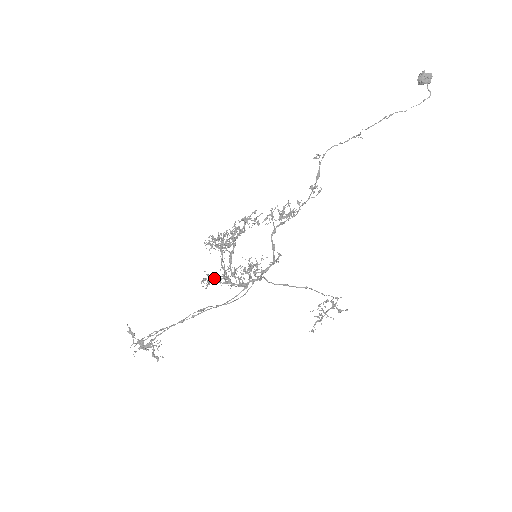
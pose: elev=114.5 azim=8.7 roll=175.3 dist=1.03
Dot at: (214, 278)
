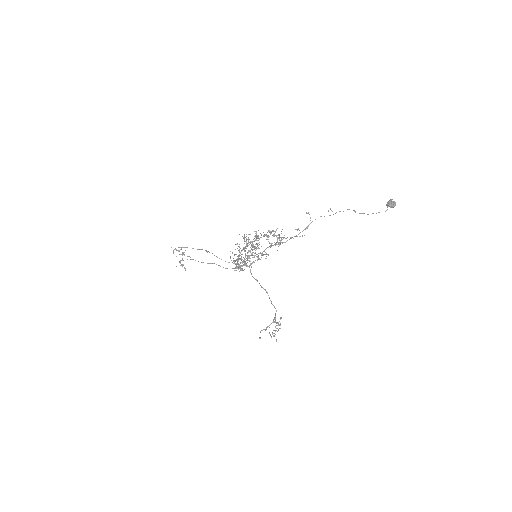
Dot at: (230, 251)
